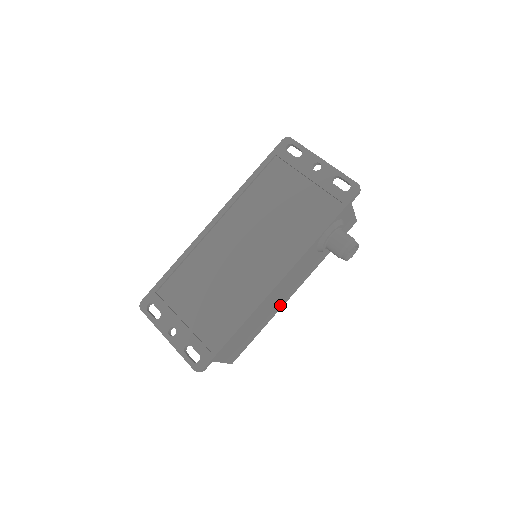
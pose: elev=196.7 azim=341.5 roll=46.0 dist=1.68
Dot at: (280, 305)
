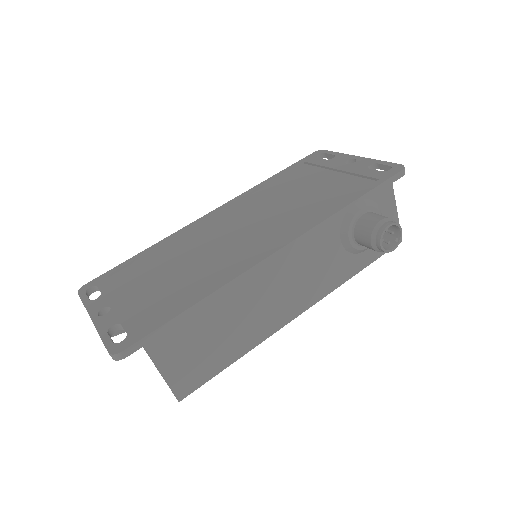
Dot at: (277, 321)
